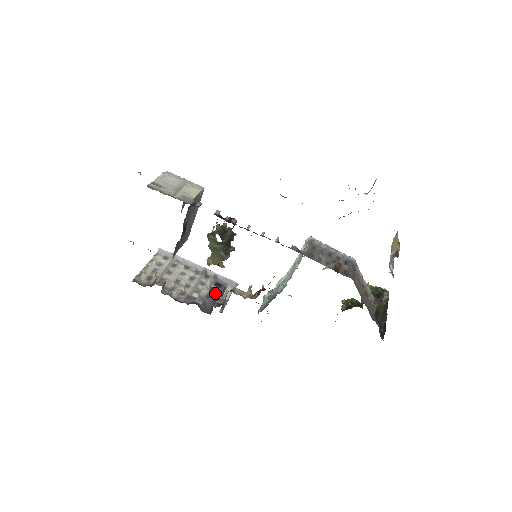
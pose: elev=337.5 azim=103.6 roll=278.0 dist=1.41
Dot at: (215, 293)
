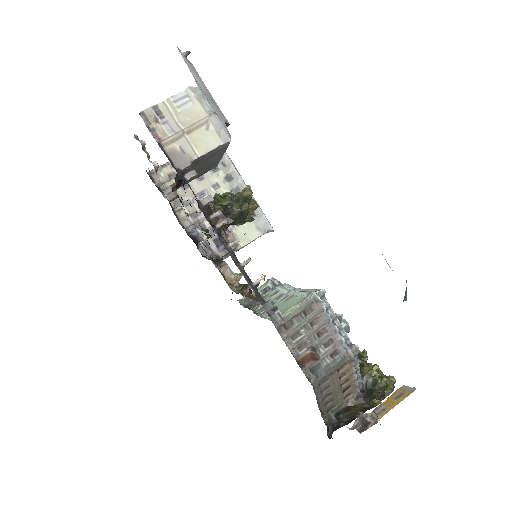
Dot at: occluded
